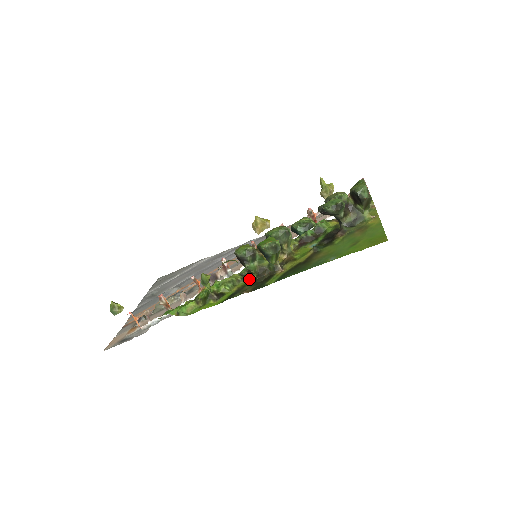
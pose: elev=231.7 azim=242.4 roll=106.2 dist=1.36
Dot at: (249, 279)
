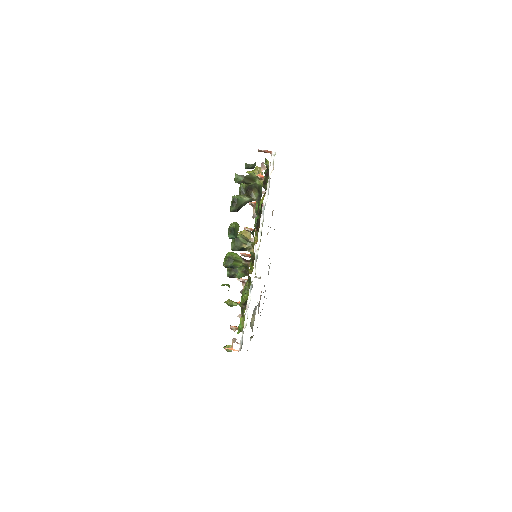
Dot at: (250, 280)
